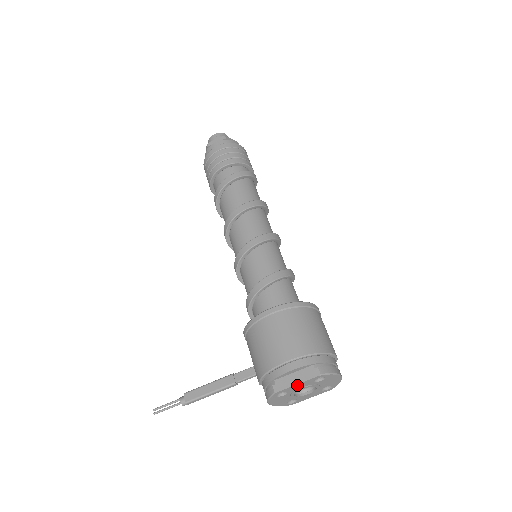
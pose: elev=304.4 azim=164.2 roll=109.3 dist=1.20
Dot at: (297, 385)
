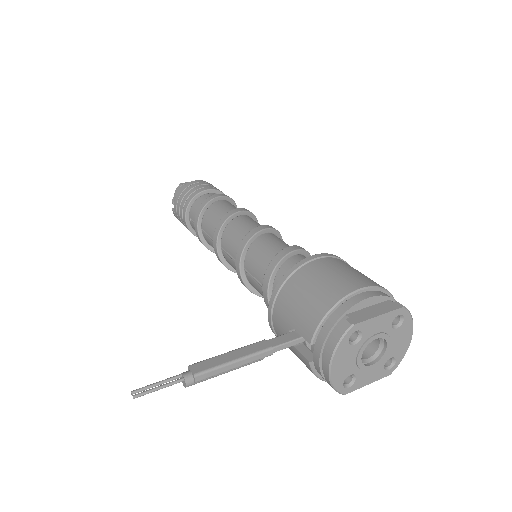
Dot at: (377, 319)
